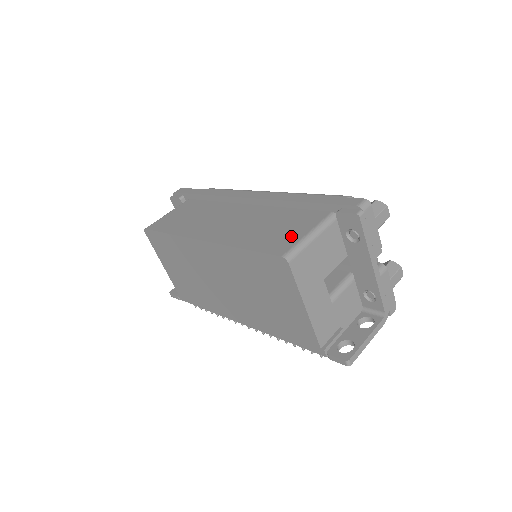
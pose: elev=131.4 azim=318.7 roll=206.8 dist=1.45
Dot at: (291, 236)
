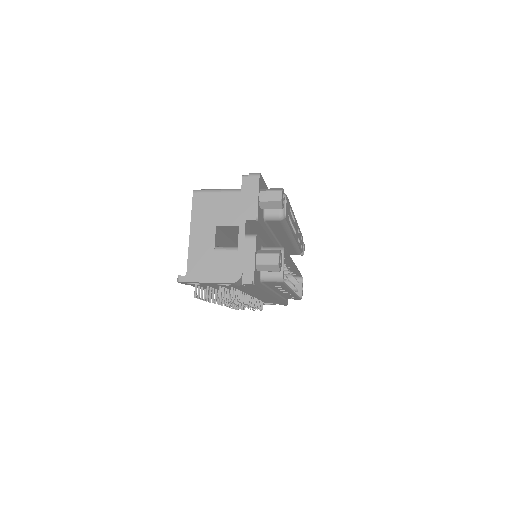
Dot at: occluded
